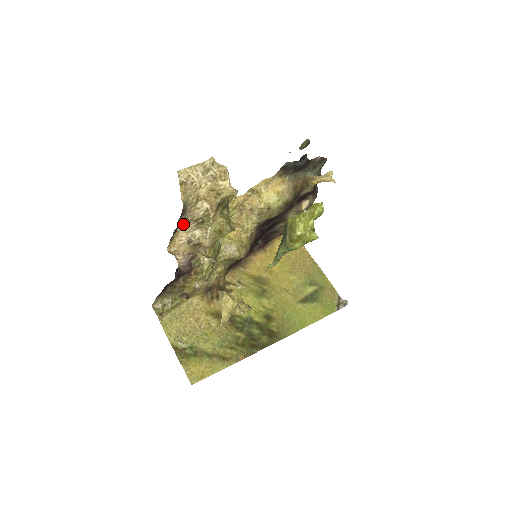
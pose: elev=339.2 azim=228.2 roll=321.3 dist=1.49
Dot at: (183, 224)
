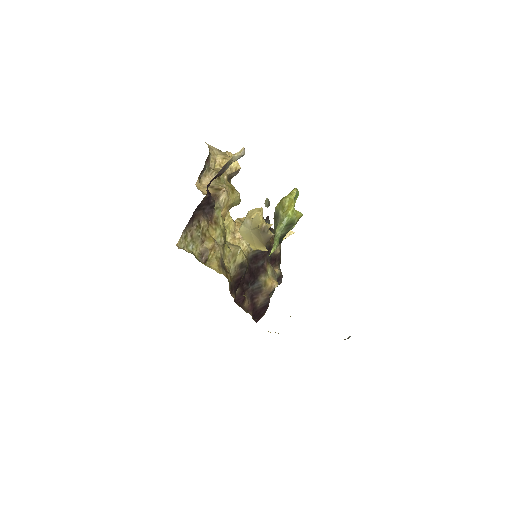
Dot at: (206, 176)
